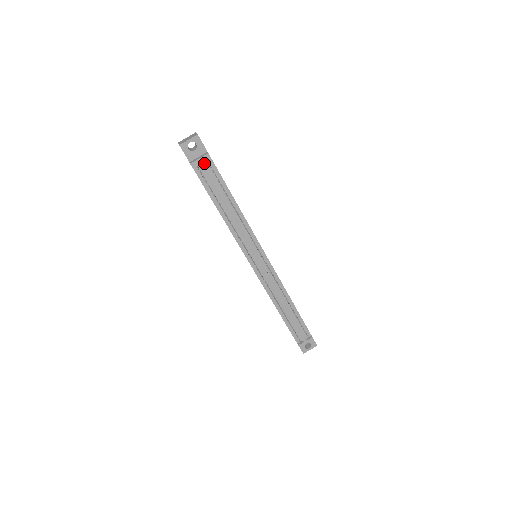
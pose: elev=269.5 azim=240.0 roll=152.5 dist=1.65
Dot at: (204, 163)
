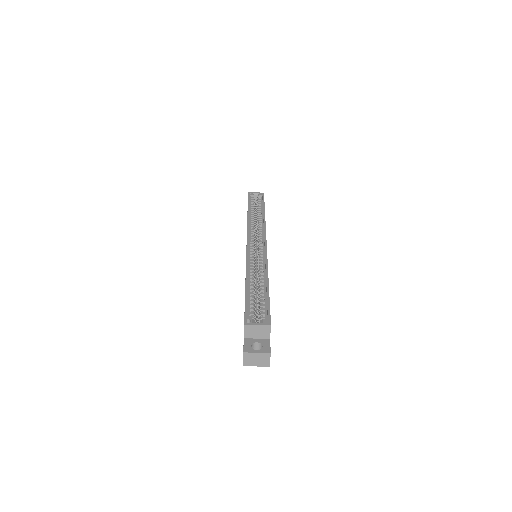
Dot at: occluded
